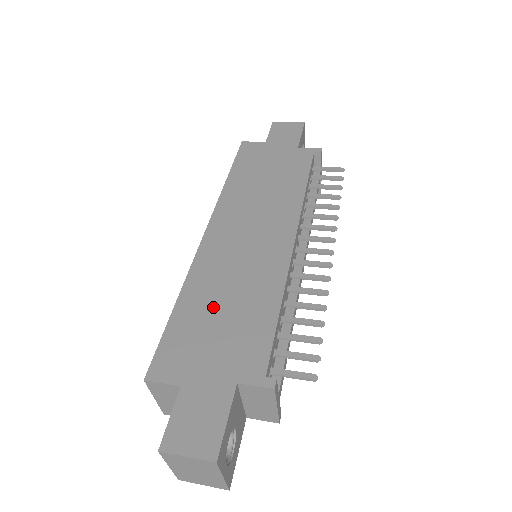
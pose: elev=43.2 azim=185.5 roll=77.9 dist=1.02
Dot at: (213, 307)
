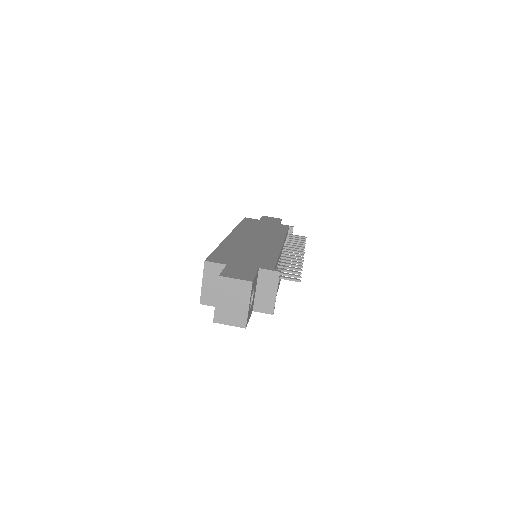
Dot at: (240, 251)
